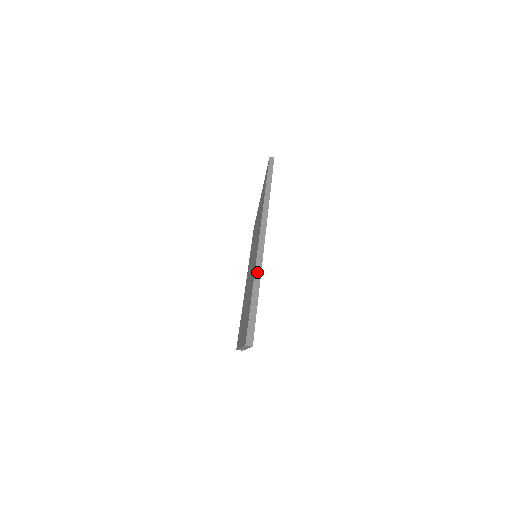
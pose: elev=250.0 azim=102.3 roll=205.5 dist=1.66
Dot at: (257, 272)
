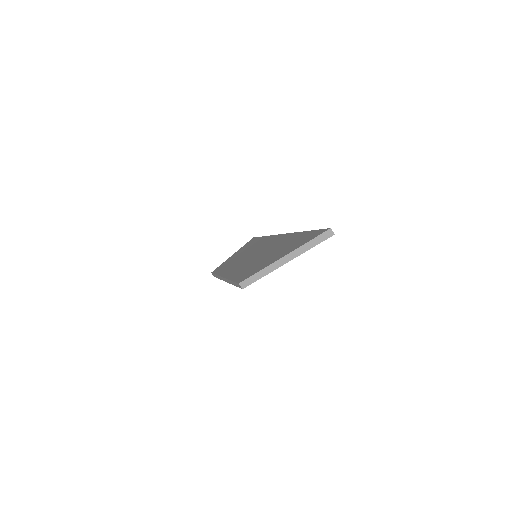
Dot at: occluded
